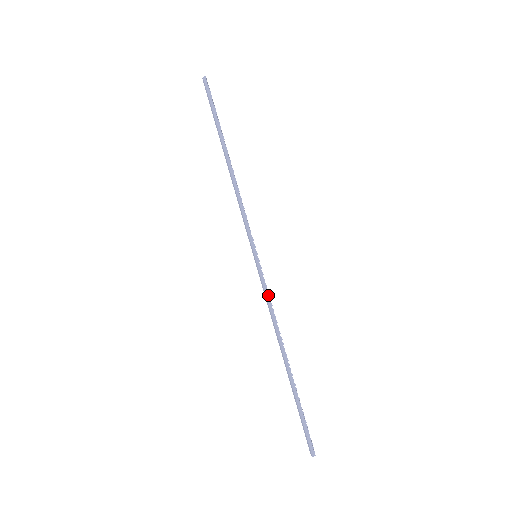
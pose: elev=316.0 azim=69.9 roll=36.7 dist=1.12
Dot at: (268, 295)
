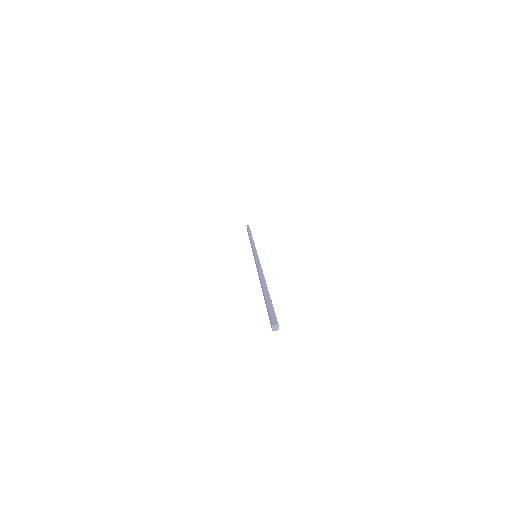
Dot at: (259, 263)
